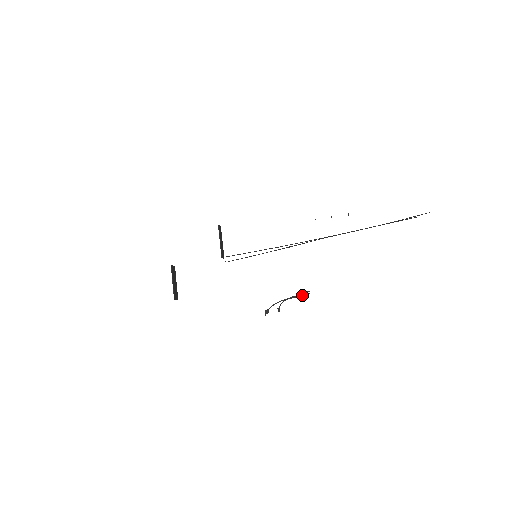
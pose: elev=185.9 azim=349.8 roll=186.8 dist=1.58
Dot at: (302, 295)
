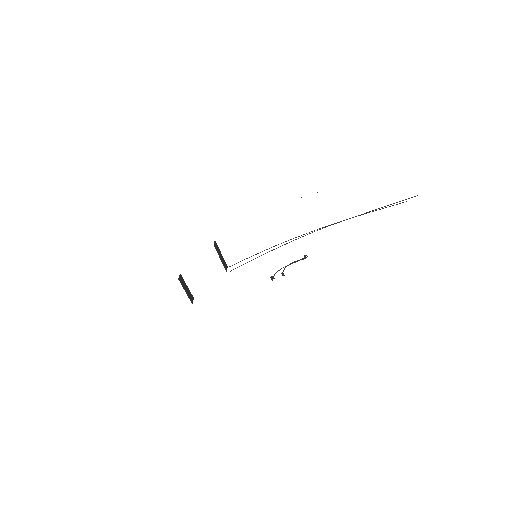
Dot at: (301, 259)
